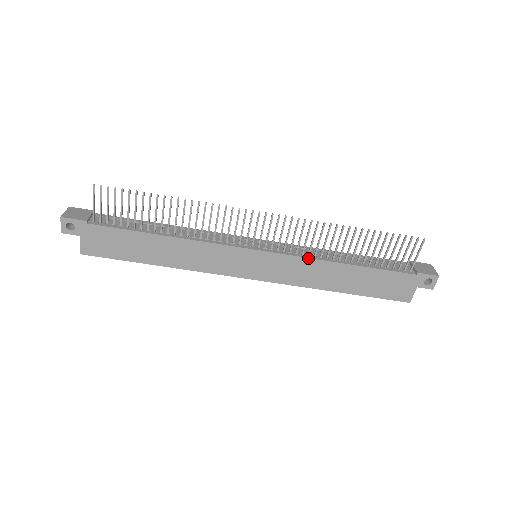
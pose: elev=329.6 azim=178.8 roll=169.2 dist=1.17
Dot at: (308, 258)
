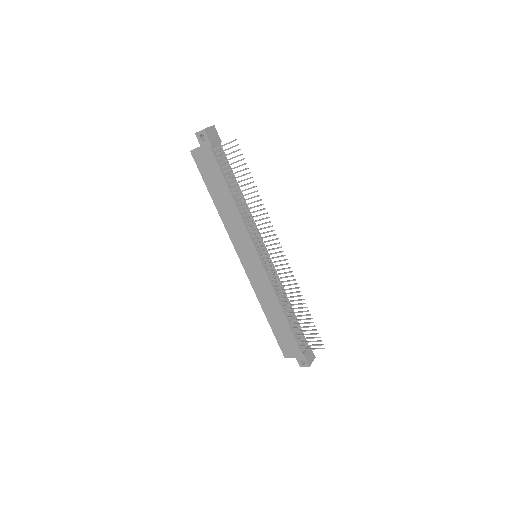
Dot at: (273, 288)
